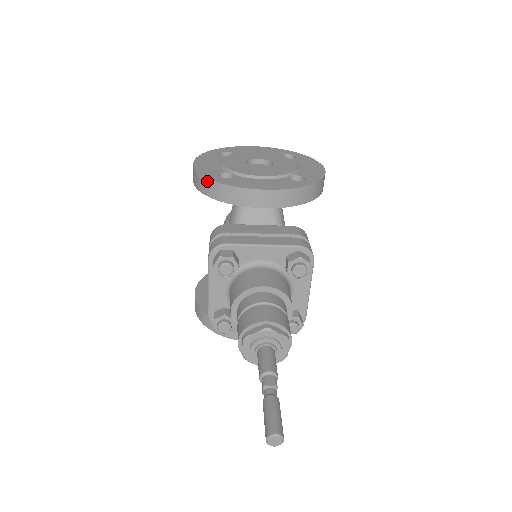
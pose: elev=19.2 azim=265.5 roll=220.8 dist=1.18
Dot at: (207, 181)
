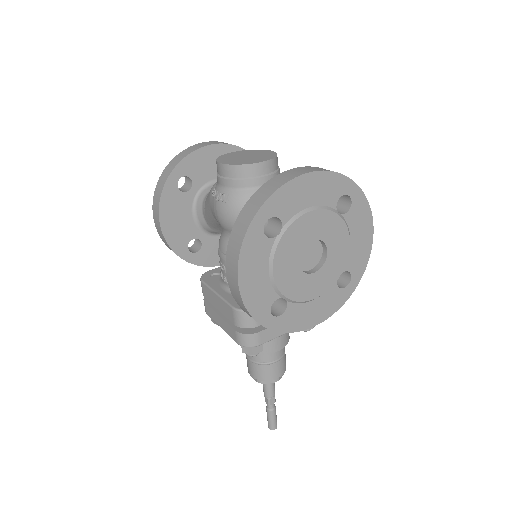
Dot at: occluded
